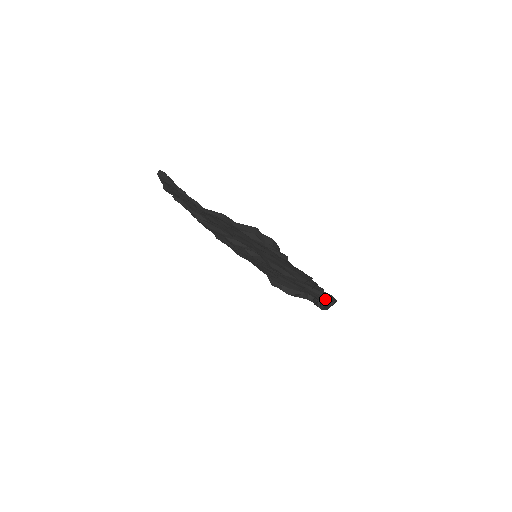
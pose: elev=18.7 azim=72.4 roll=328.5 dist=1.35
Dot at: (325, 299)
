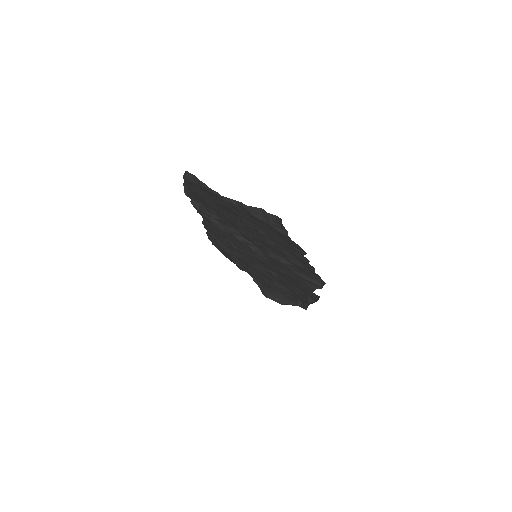
Dot at: occluded
